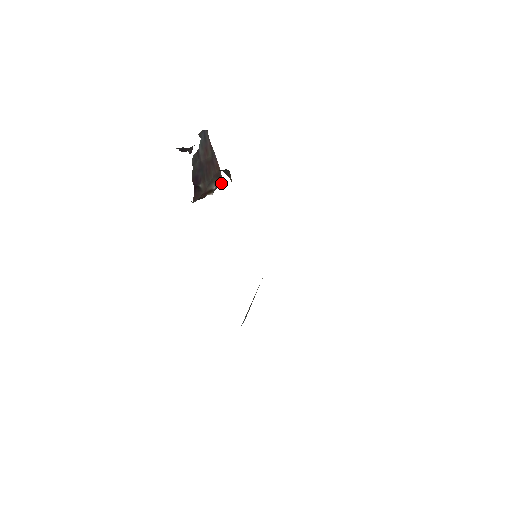
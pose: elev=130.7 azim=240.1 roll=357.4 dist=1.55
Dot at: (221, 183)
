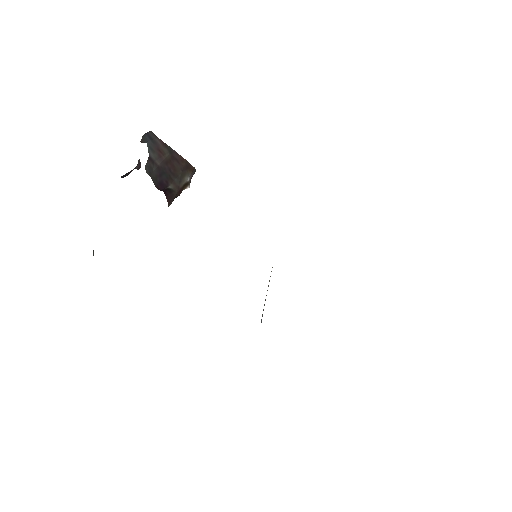
Dot at: (195, 170)
